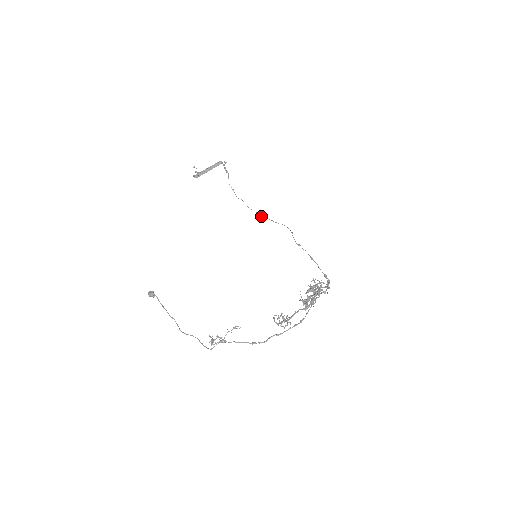
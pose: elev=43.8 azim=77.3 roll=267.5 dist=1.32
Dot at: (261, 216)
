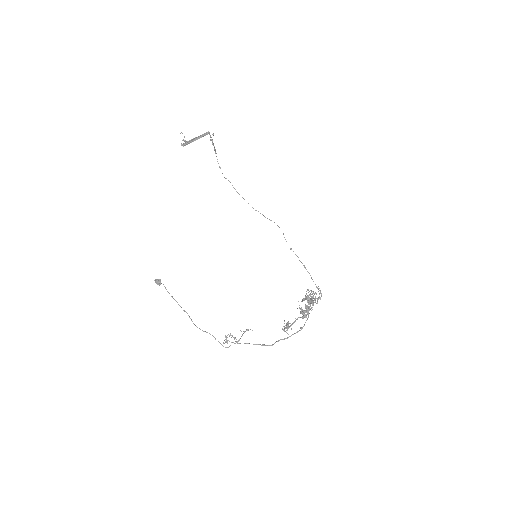
Dot at: occluded
